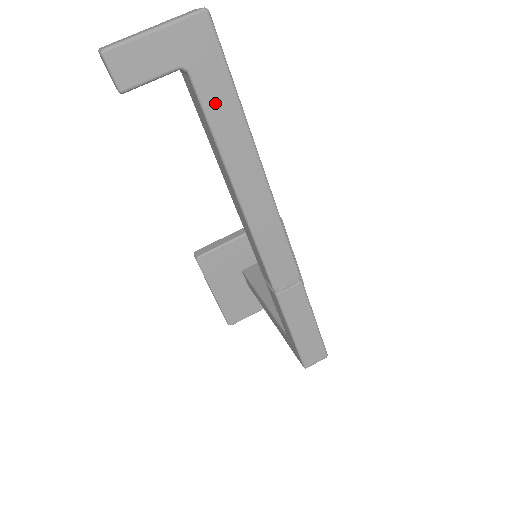
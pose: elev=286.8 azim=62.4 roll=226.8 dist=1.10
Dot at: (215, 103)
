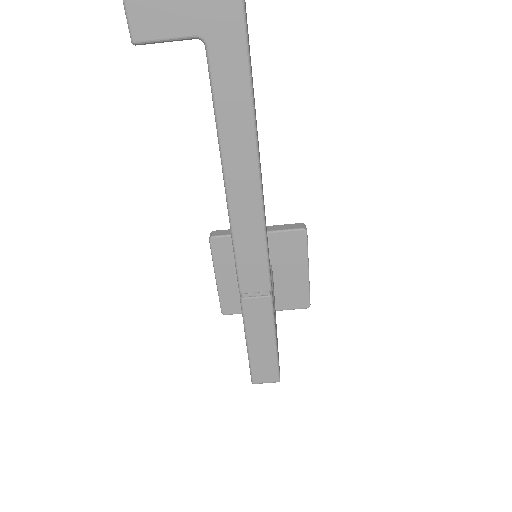
Dot at: (225, 84)
